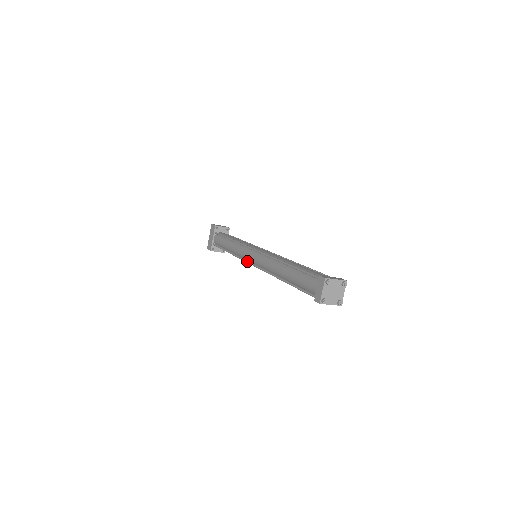
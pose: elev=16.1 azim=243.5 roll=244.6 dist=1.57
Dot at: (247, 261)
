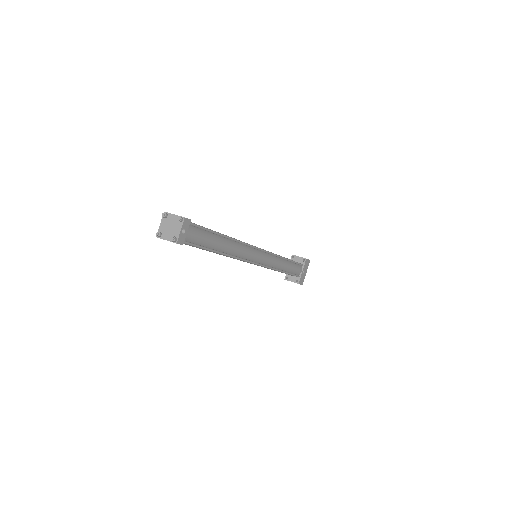
Dot at: occluded
